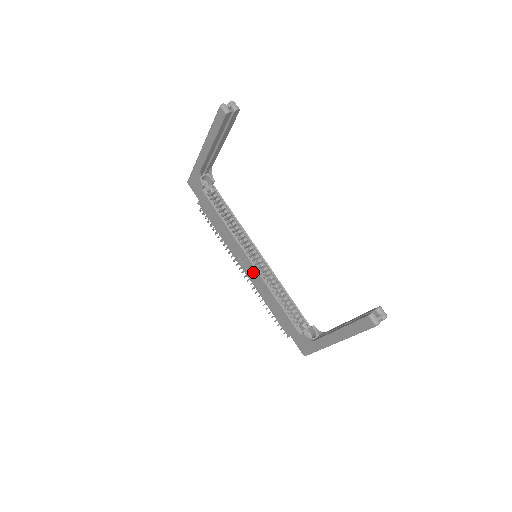
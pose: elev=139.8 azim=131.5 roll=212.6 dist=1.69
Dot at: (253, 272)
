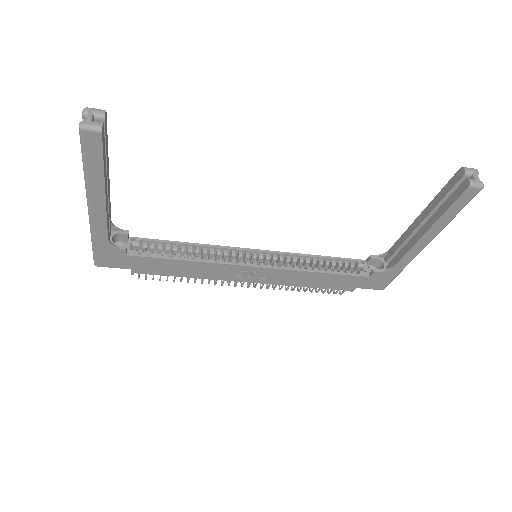
Dot at: (268, 274)
